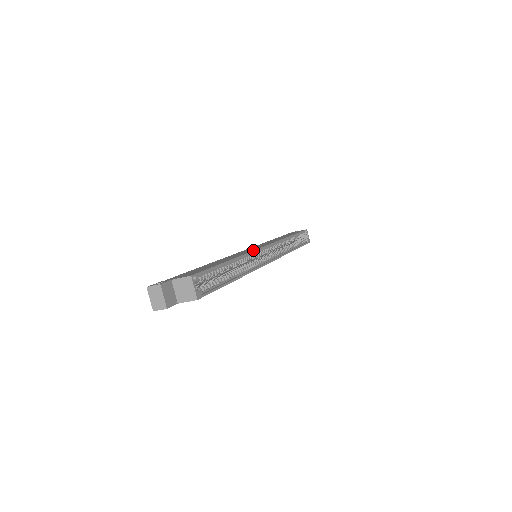
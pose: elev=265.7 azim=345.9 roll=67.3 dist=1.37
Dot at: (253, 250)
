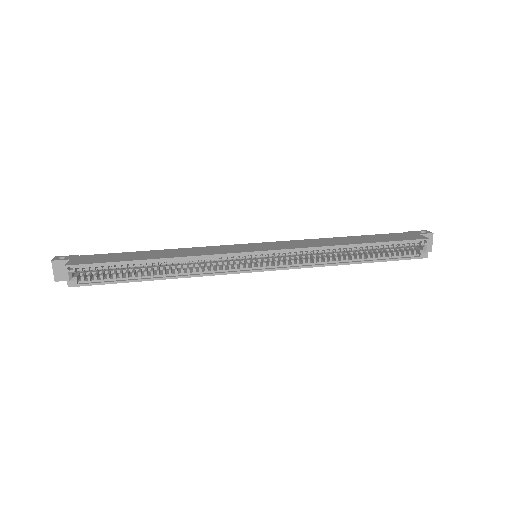
Dot at: (217, 253)
